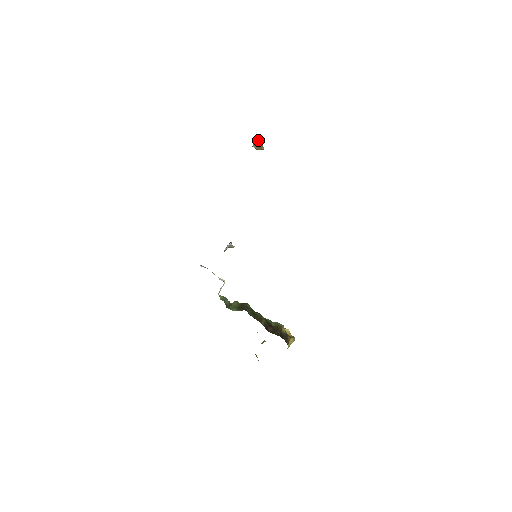
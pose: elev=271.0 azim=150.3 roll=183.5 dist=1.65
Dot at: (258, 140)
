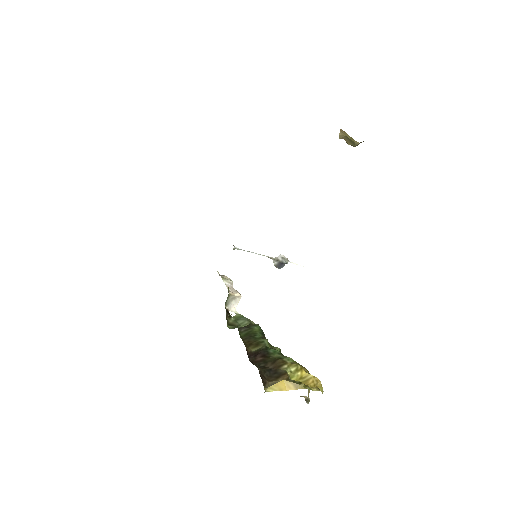
Dot at: (342, 132)
